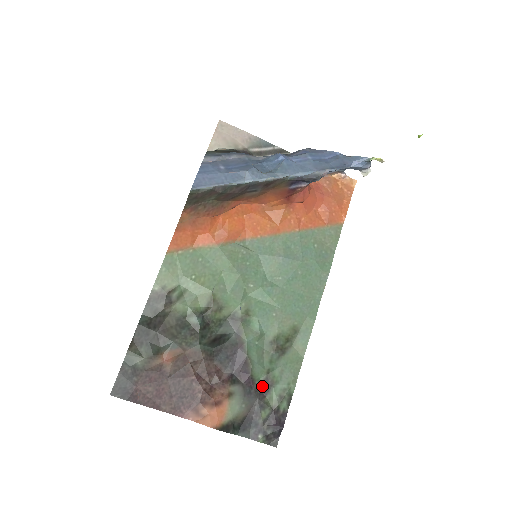
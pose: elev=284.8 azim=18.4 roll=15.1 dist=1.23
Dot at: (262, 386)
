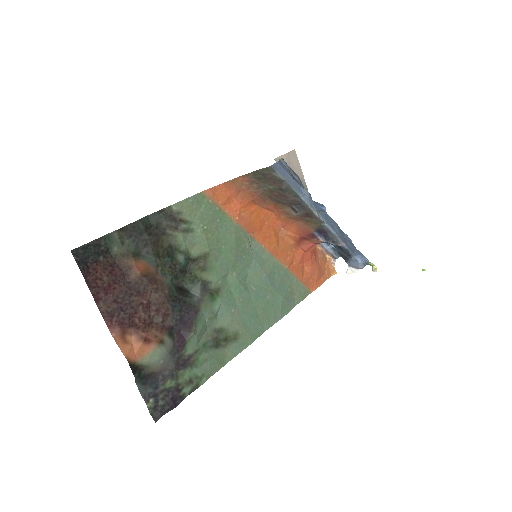
Dot at: (184, 359)
